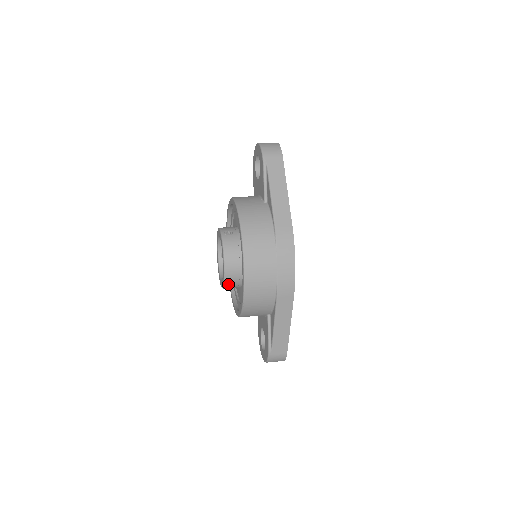
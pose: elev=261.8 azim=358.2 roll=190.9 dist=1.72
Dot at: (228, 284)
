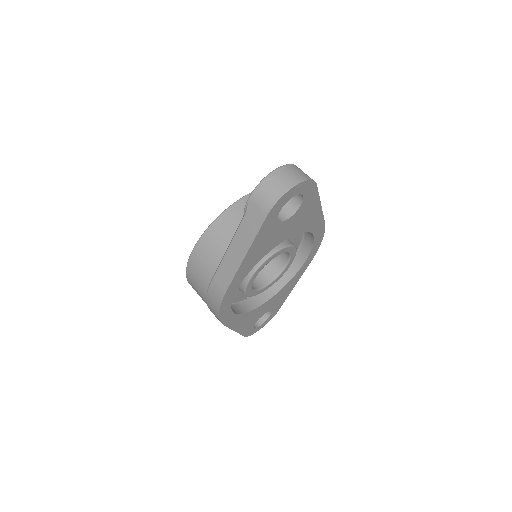
Dot at: occluded
